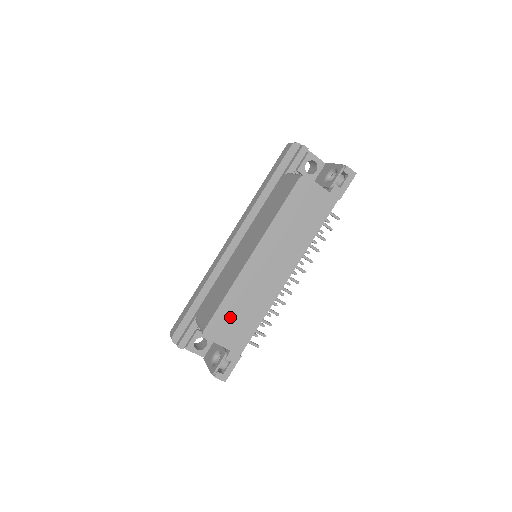
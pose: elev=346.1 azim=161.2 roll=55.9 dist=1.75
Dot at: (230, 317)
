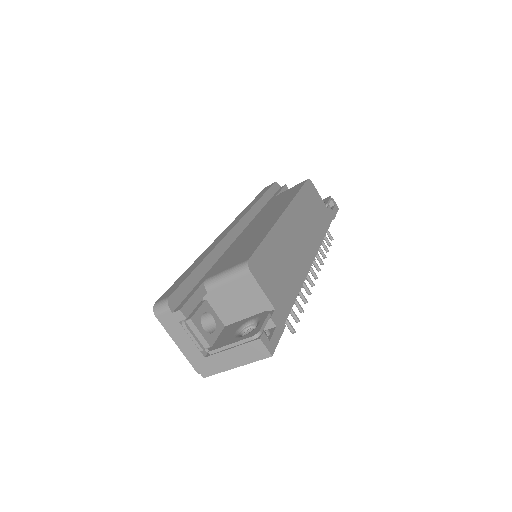
Dot at: (272, 263)
